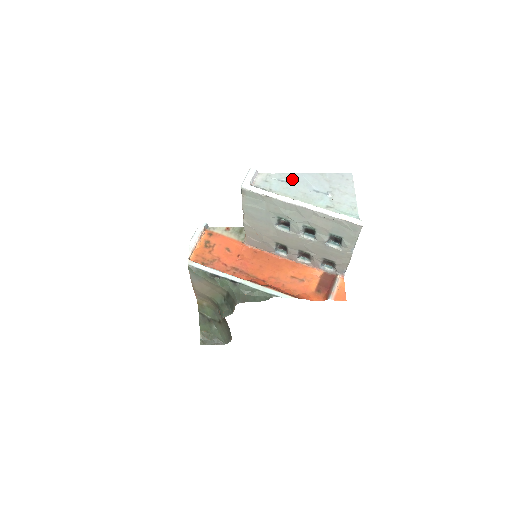
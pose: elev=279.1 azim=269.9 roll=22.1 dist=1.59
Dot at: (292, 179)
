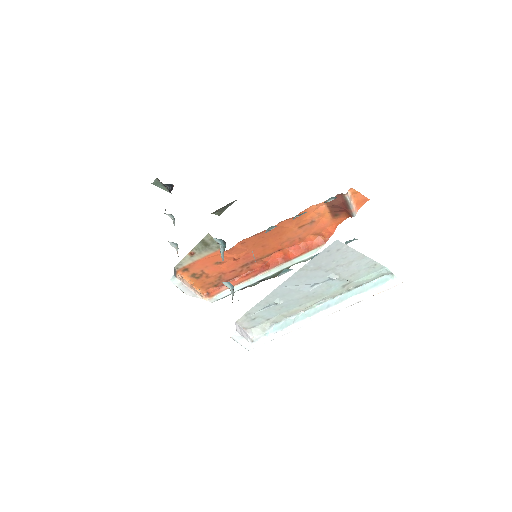
Dot at: (276, 299)
